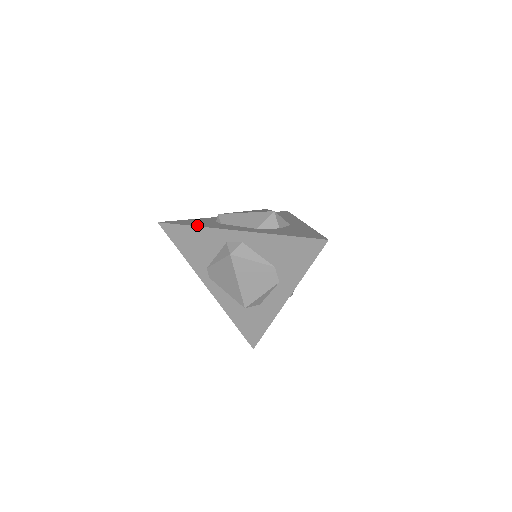
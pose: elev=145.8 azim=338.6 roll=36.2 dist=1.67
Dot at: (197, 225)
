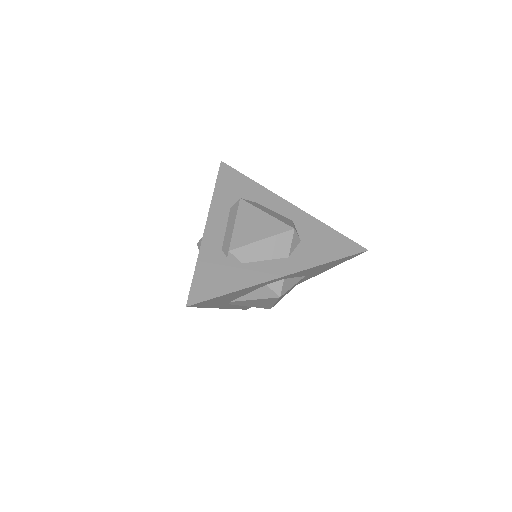
Dot at: (234, 287)
